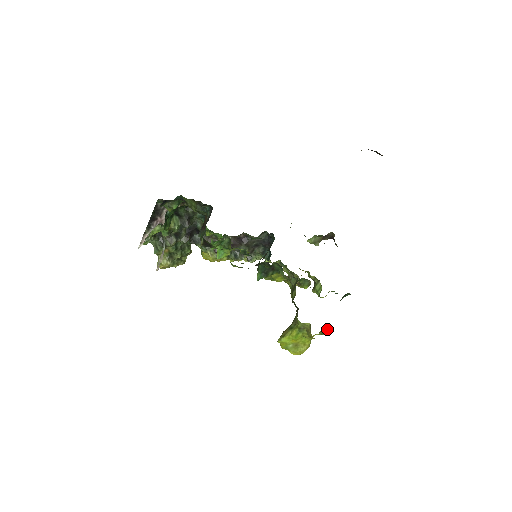
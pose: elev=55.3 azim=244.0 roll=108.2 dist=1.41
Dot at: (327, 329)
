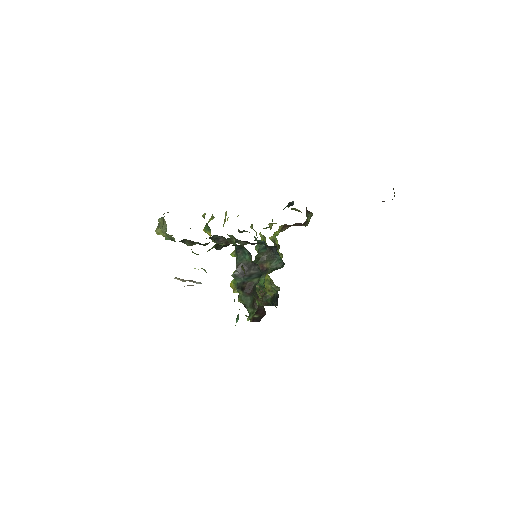
Dot at: occluded
